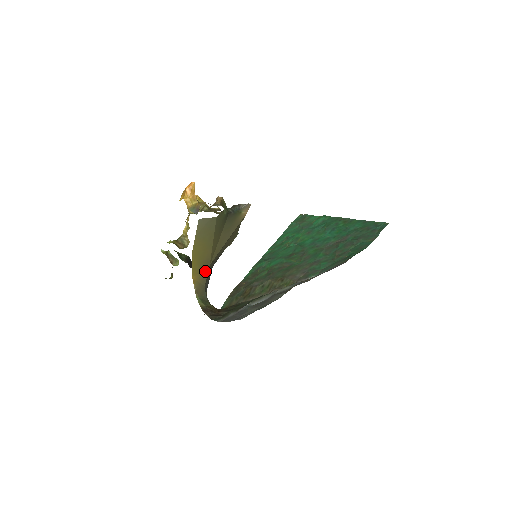
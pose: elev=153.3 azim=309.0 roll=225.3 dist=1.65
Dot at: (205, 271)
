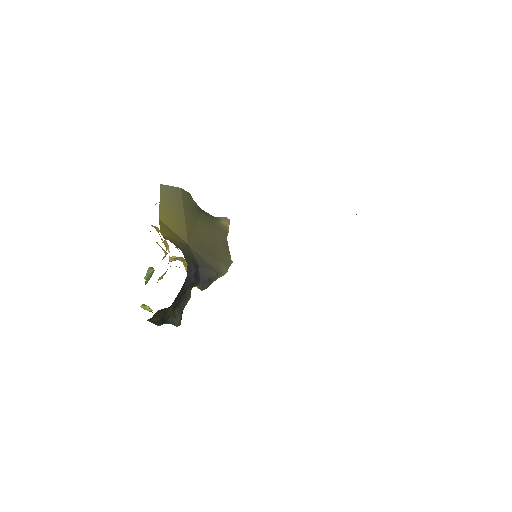
Dot at: (181, 244)
